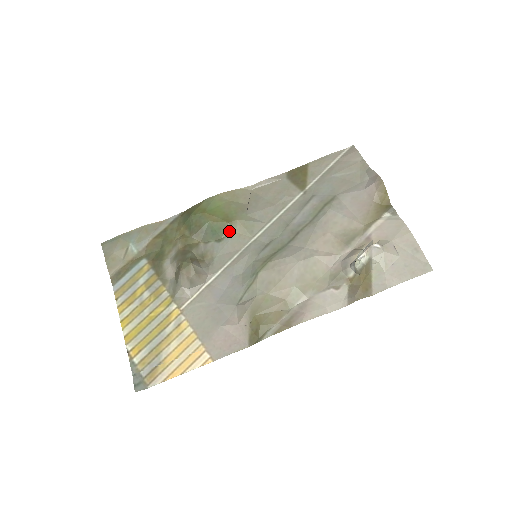
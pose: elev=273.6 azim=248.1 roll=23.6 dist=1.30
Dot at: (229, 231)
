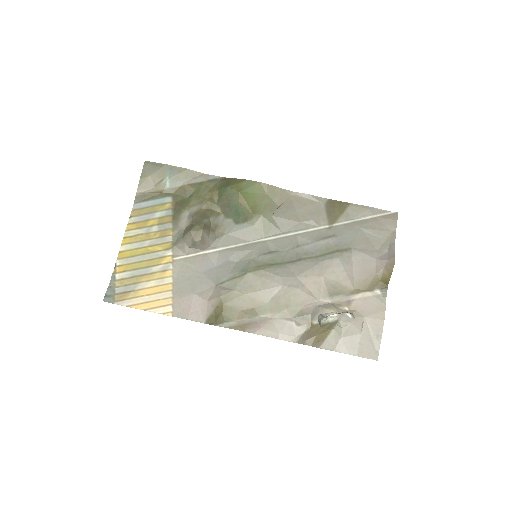
Dot at: (249, 220)
